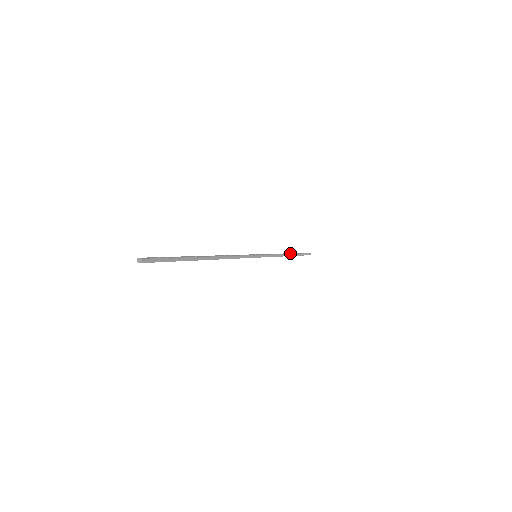
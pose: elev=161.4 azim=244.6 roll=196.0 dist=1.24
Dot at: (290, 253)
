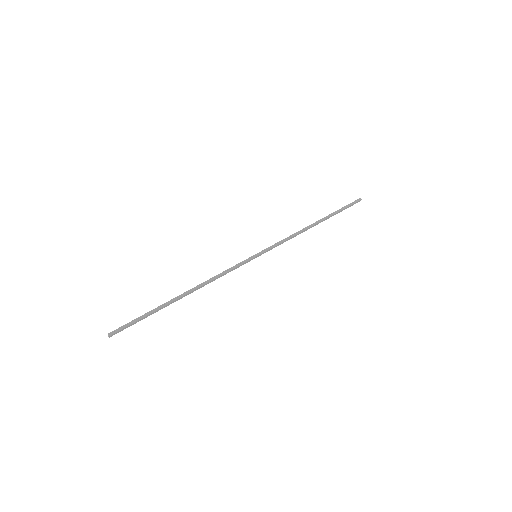
Dot at: (319, 221)
